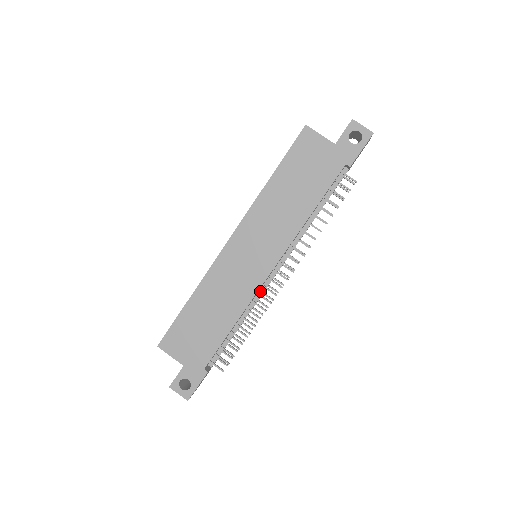
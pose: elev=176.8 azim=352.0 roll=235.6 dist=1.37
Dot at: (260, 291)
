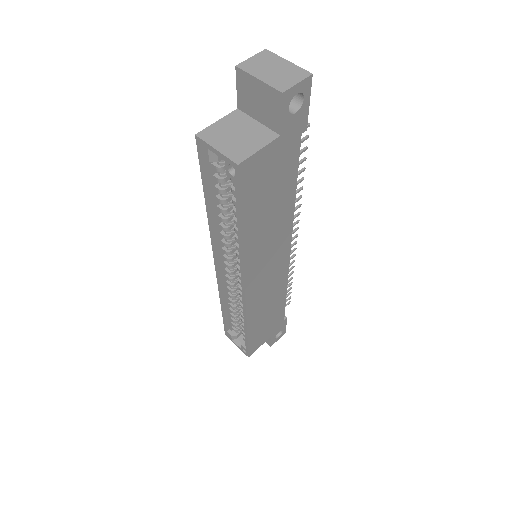
Dot at: occluded
